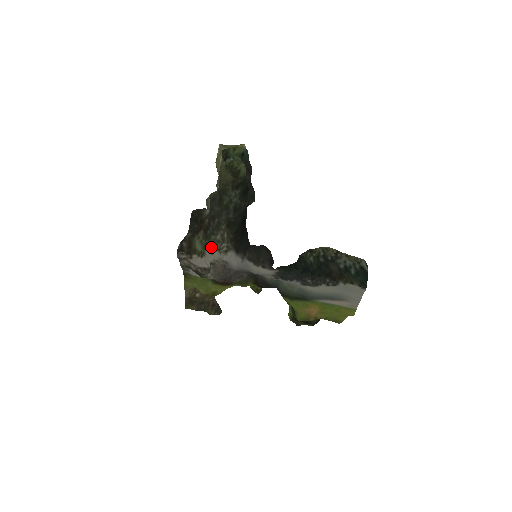
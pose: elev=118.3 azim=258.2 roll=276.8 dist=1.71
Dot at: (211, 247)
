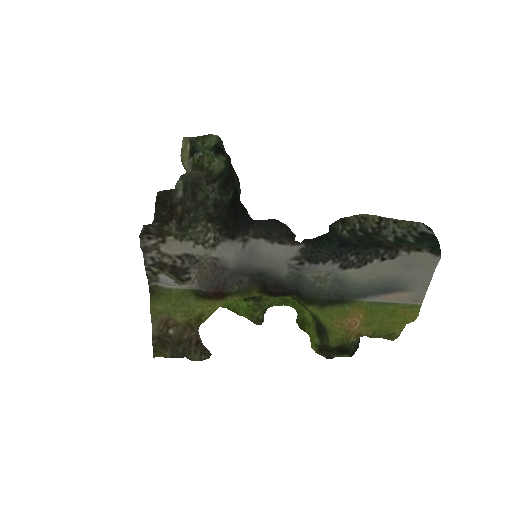
Dot at: (191, 238)
